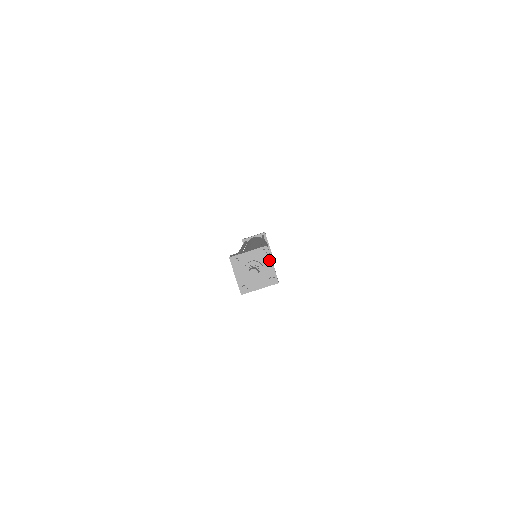
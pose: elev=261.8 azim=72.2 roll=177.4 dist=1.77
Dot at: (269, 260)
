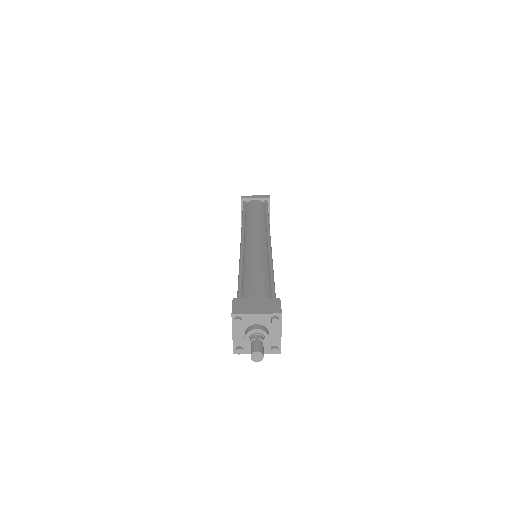
Dot at: (279, 329)
